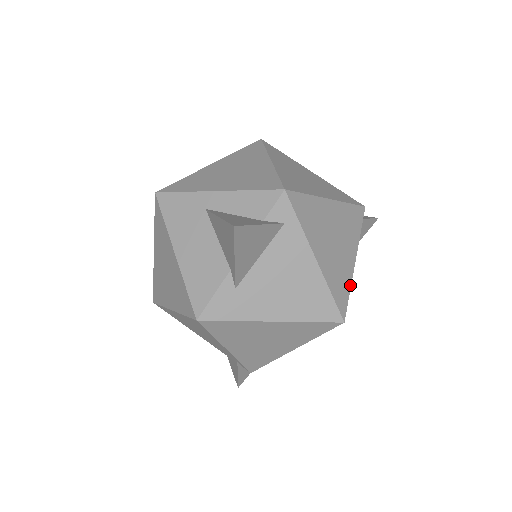
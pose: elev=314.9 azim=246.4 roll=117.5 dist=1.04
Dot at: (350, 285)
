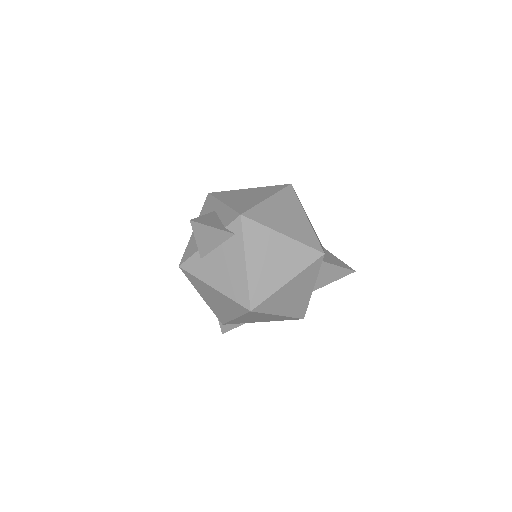
Dot at: (272, 294)
